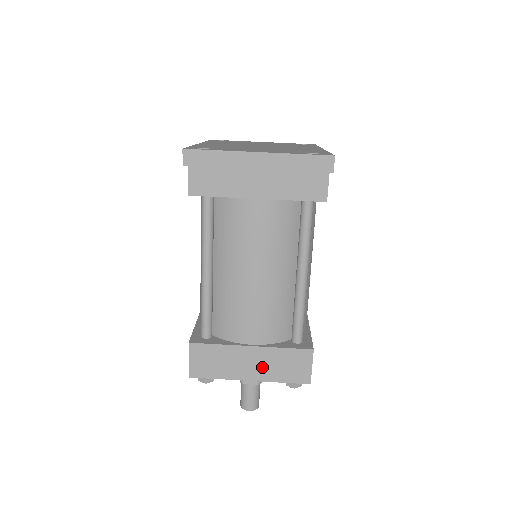
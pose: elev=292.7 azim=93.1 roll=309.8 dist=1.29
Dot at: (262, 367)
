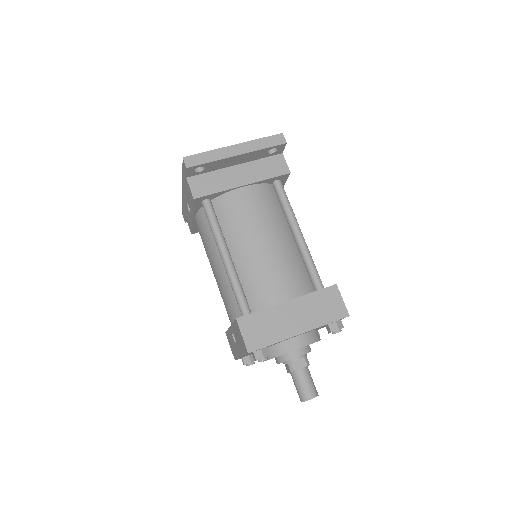
Dot at: (305, 316)
